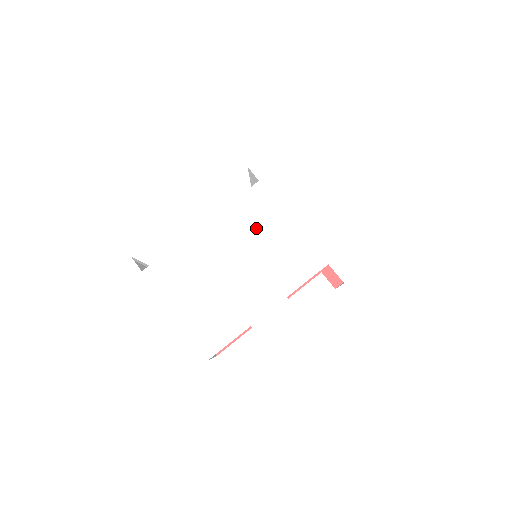
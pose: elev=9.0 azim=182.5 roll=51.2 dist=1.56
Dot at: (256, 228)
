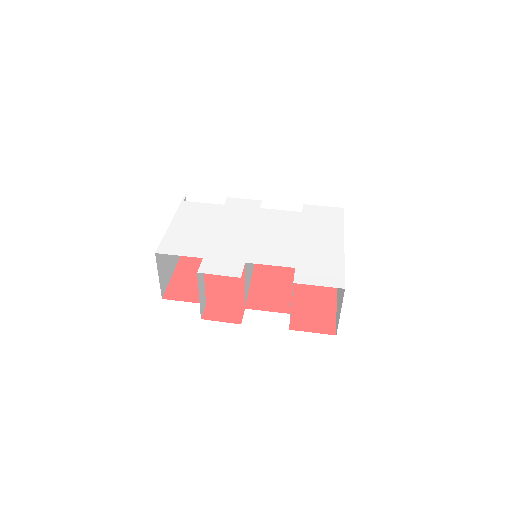
Dot at: (272, 226)
